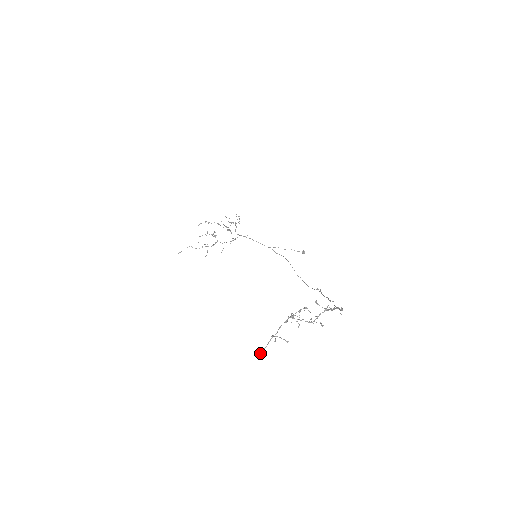
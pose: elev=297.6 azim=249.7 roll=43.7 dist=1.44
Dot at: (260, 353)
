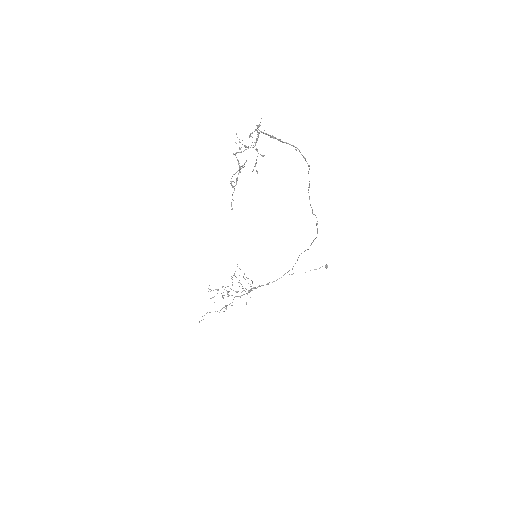
Dot at: occluded
